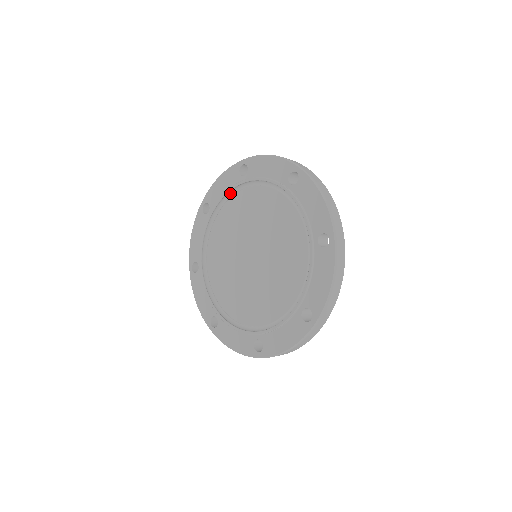
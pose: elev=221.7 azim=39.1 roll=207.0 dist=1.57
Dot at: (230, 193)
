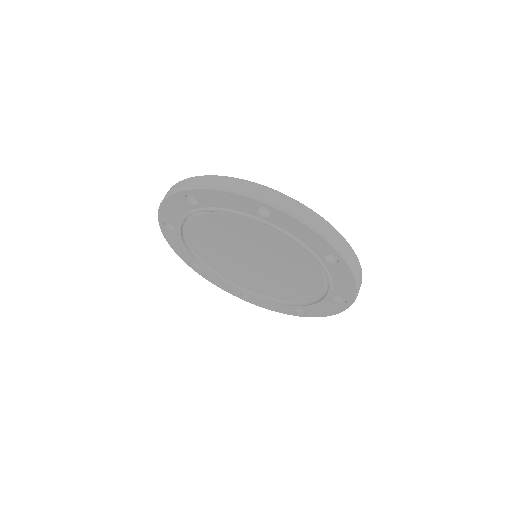
Dot at: occluded
